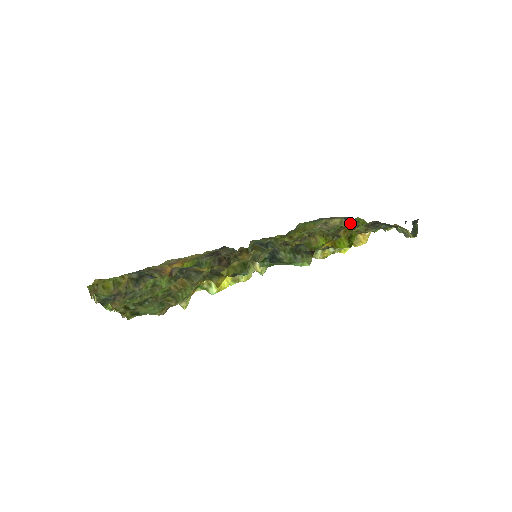
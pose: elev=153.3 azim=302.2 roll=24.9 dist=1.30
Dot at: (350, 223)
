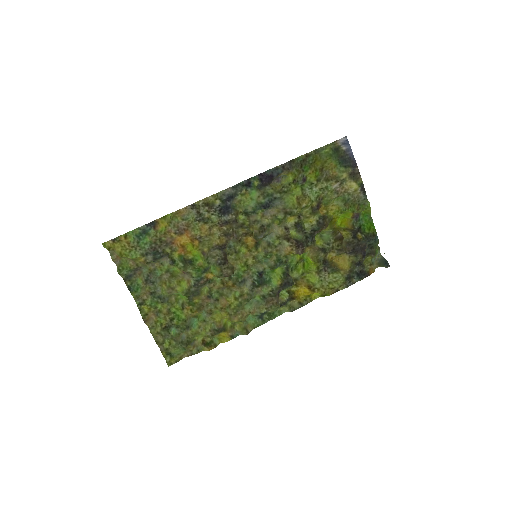
Dot at: (356, 212)
